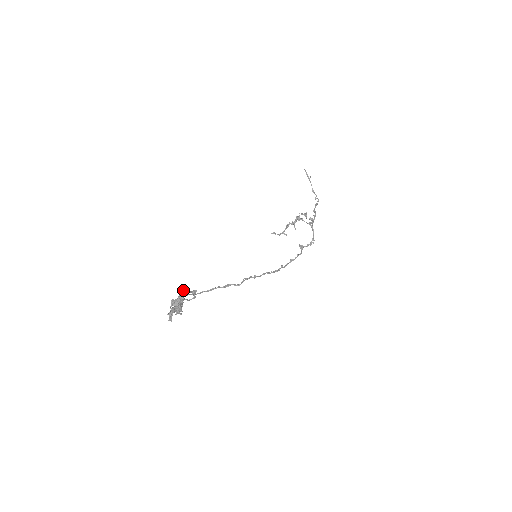
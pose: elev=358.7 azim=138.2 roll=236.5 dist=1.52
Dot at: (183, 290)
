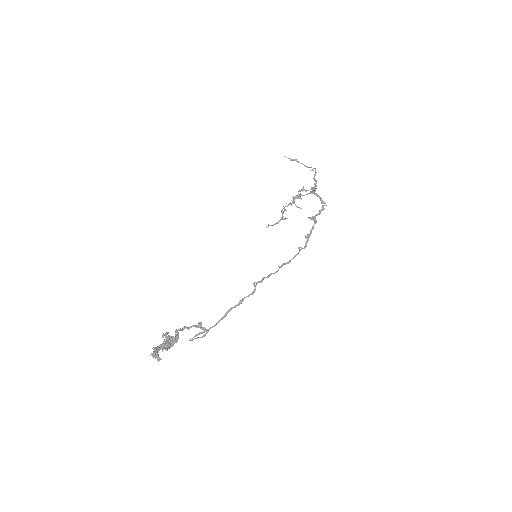
Dot at: (182, 329)
